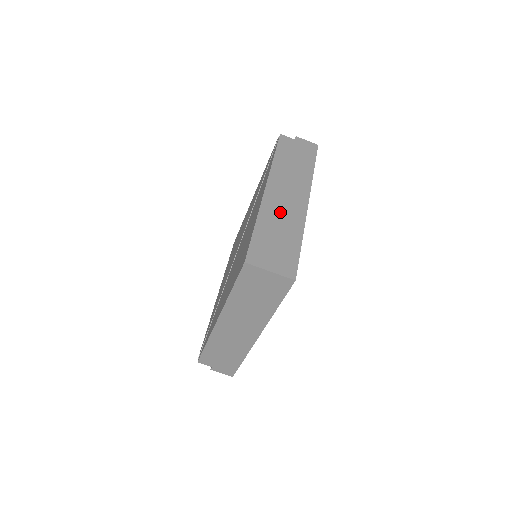
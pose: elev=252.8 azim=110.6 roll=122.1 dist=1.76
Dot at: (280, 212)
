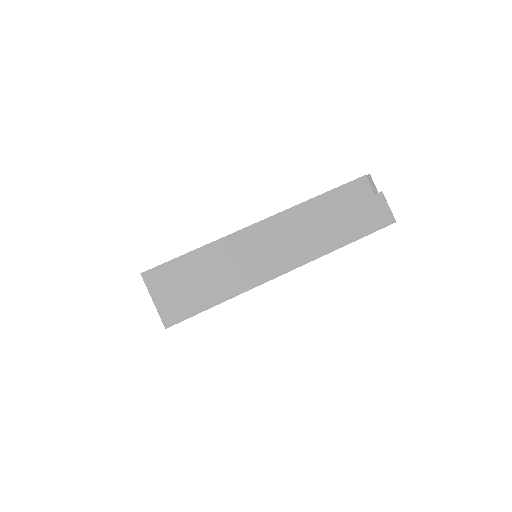
Dot at: (240, 258)
